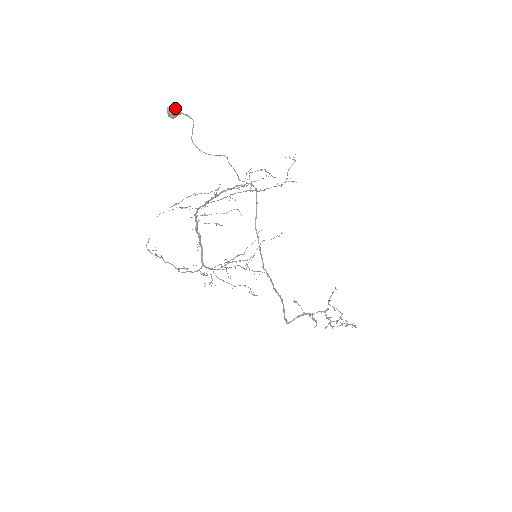
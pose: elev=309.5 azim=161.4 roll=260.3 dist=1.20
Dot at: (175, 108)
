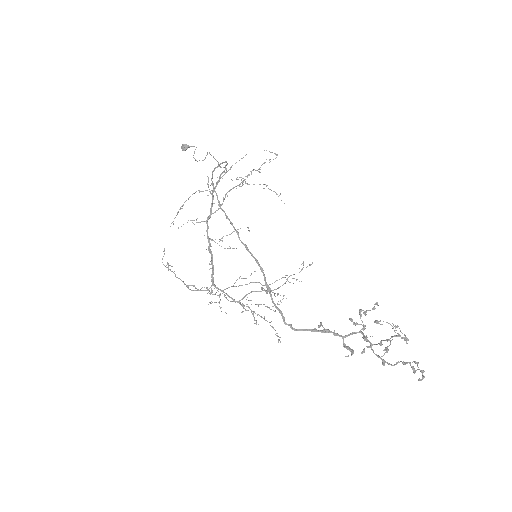
Dot at: (186, 144)
